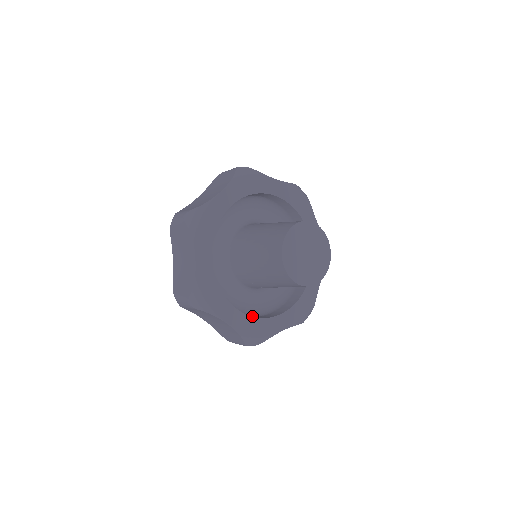
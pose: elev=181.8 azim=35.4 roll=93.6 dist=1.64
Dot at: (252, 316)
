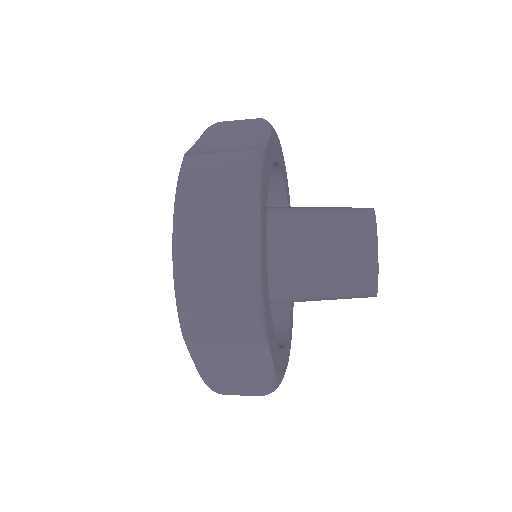
Dot at: occluded
